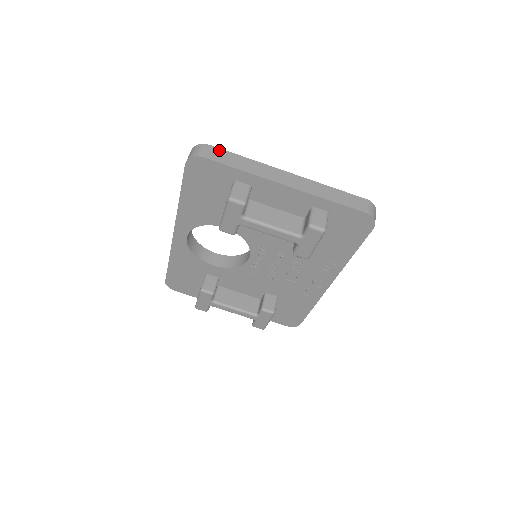
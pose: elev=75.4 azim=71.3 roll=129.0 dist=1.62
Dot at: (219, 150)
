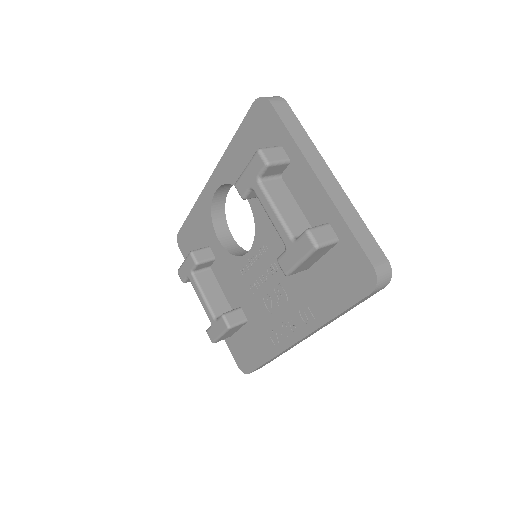
Dot at: (290, 111)
